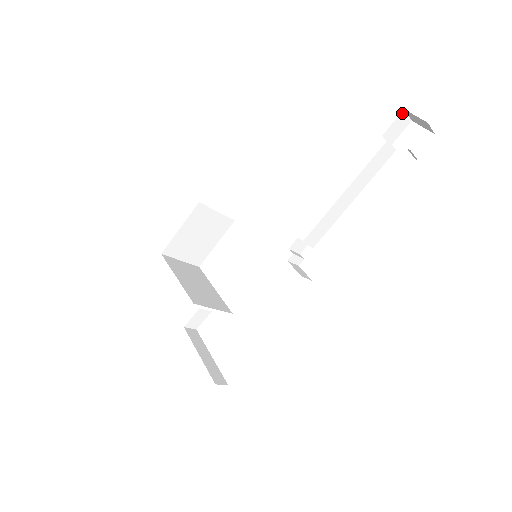
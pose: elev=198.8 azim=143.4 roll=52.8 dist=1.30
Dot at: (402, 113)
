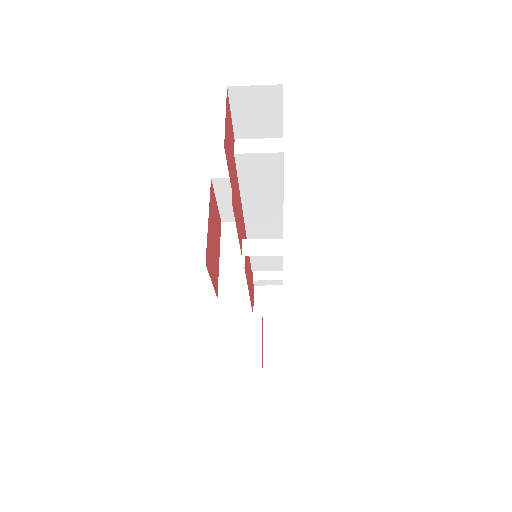
Dot at: (233, 92)
